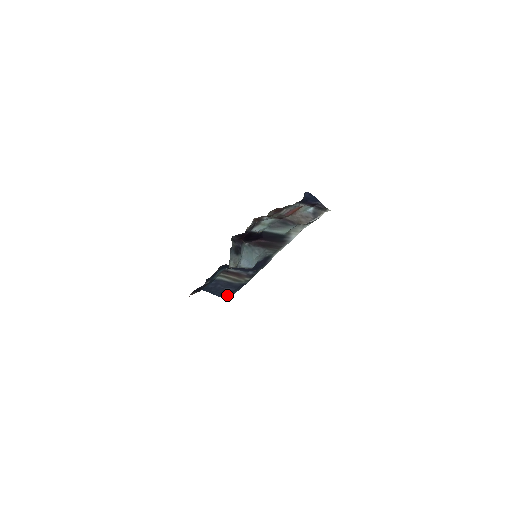
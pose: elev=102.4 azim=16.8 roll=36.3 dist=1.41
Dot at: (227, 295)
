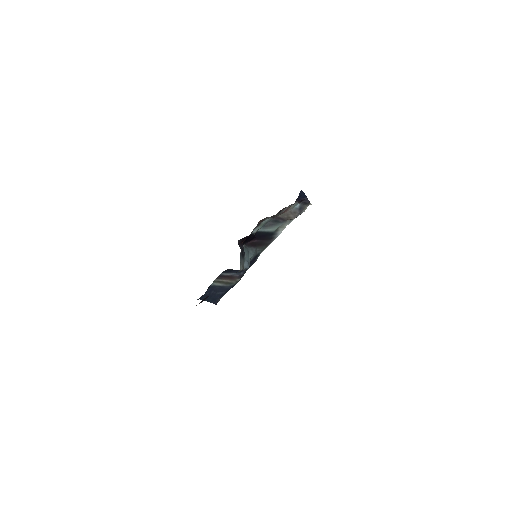
Dot at: (217, 300)
